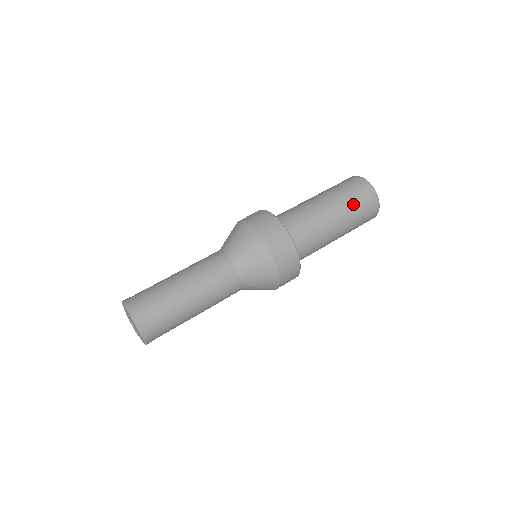
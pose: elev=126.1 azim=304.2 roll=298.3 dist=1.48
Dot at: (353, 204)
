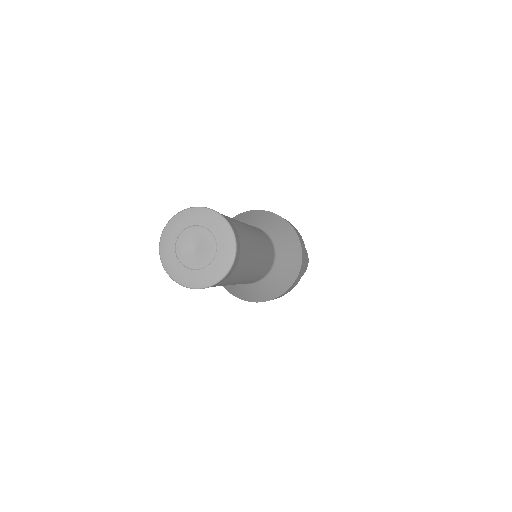
Dot at: occluded
